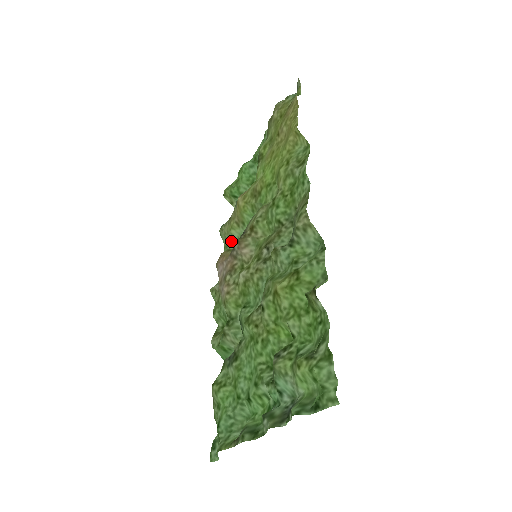
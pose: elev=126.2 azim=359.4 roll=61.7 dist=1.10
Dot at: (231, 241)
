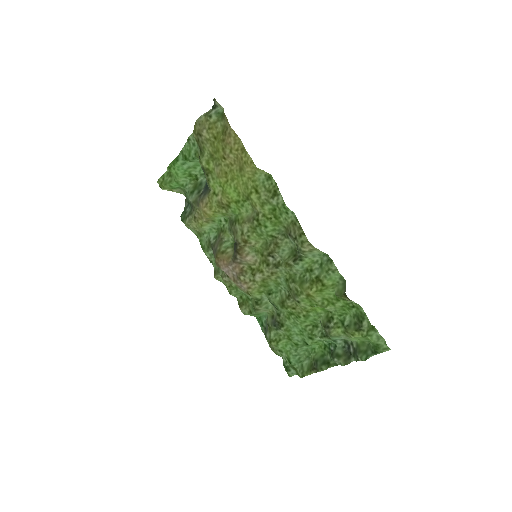
Dot at: (204, 233)
